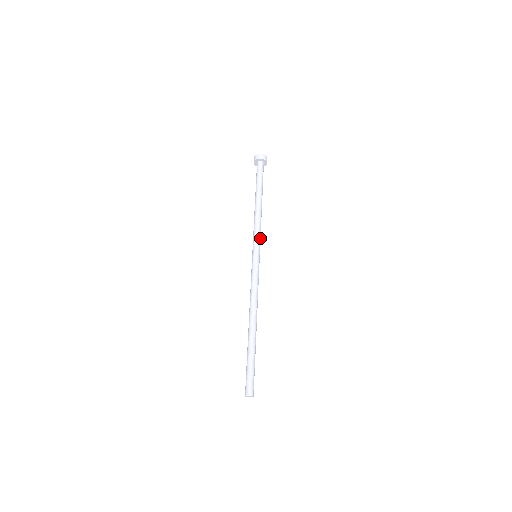
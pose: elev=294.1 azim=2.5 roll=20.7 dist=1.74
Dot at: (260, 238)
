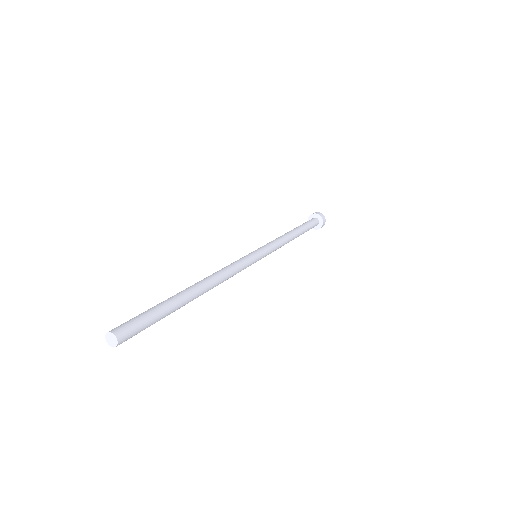
Dot at: (273, 249)
